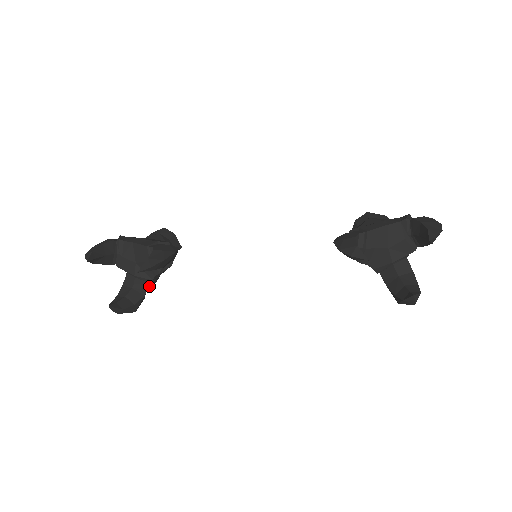
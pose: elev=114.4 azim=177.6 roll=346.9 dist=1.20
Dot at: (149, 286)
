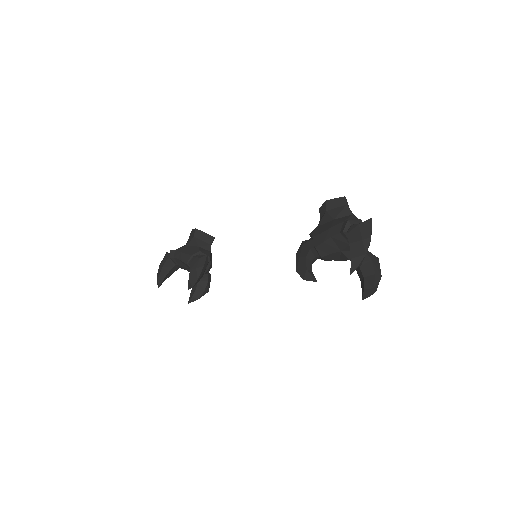
Dot at: (207, 274)
